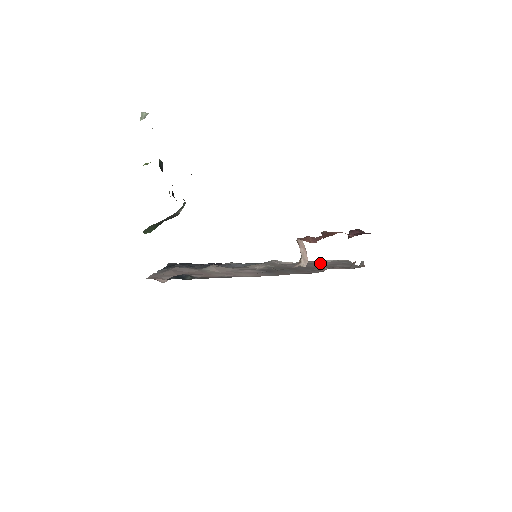
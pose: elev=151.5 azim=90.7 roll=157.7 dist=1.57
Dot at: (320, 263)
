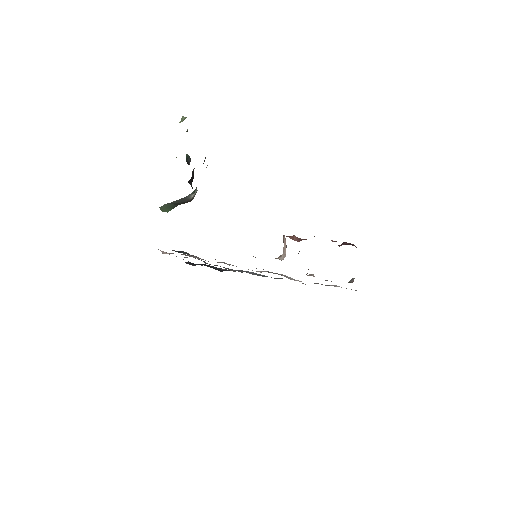
Dot at: occluded
